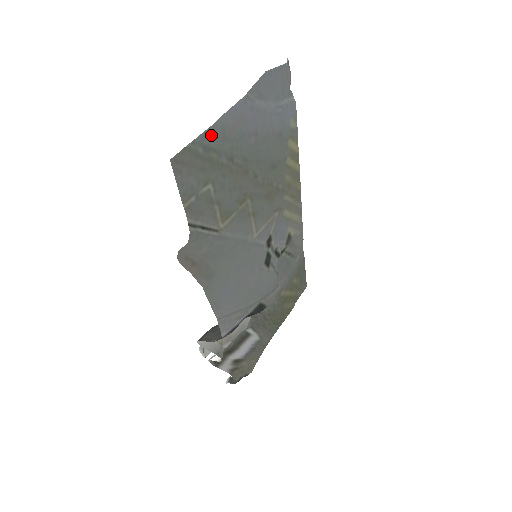
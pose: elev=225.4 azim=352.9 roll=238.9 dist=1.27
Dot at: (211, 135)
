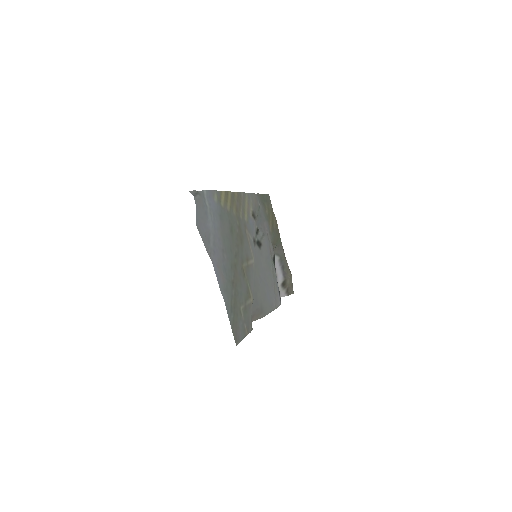
Dot at: (227, 304)
